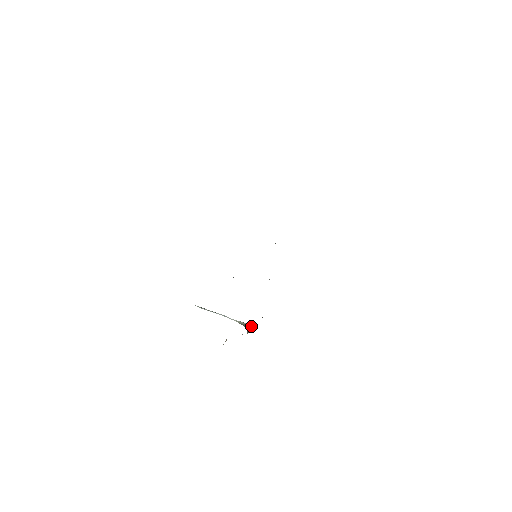
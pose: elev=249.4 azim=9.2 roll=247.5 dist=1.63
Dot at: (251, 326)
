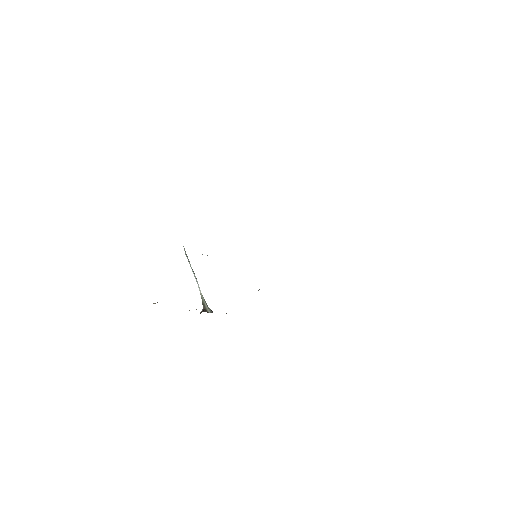
Dot at: (208, 311)
